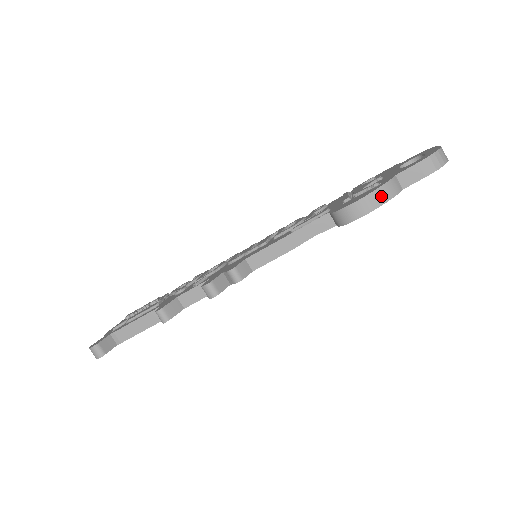
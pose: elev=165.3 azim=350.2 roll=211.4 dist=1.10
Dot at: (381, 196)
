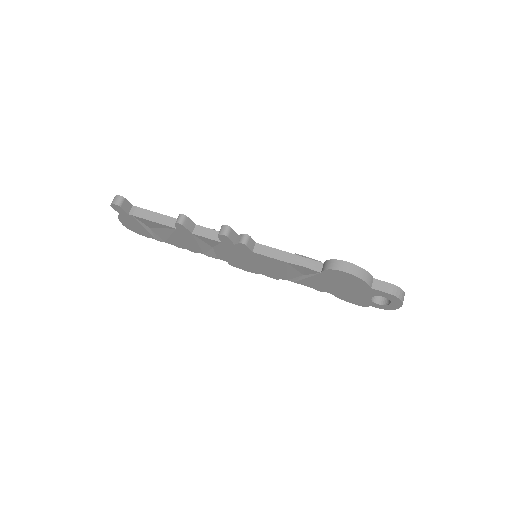
Dot at: (361, 273)
